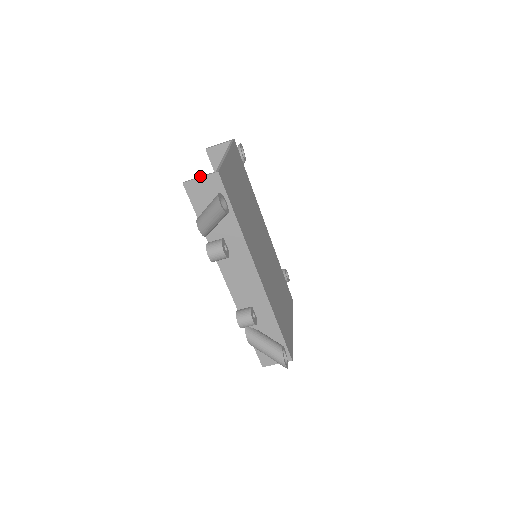
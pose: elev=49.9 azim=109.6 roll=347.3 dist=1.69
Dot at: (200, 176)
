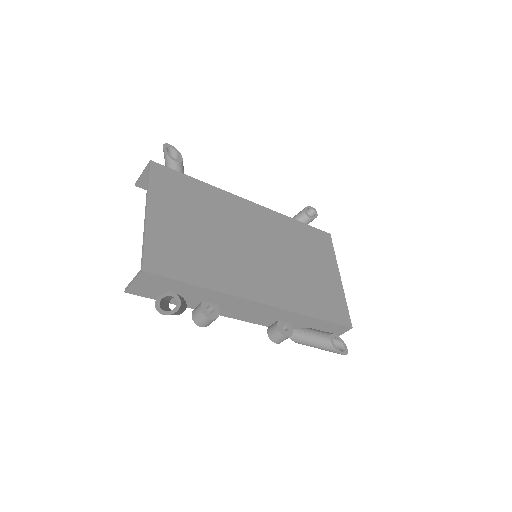
Dot at: occluded
